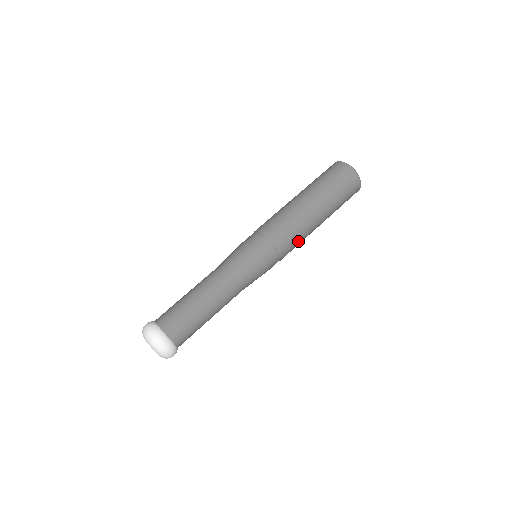
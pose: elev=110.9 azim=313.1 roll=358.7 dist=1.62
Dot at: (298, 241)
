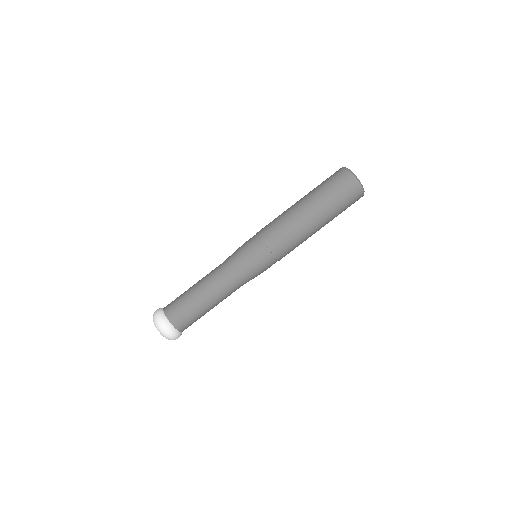
Dot at: (291, 239)
